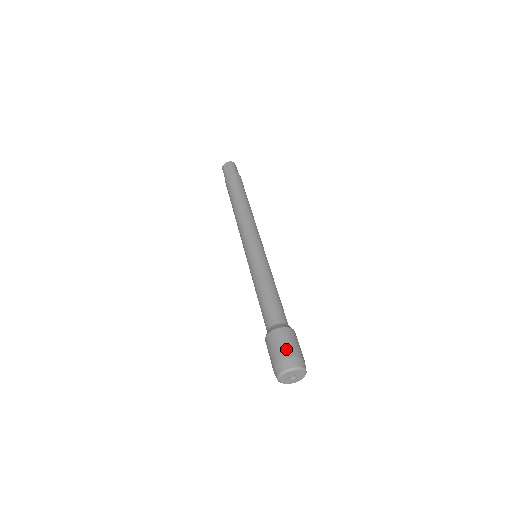
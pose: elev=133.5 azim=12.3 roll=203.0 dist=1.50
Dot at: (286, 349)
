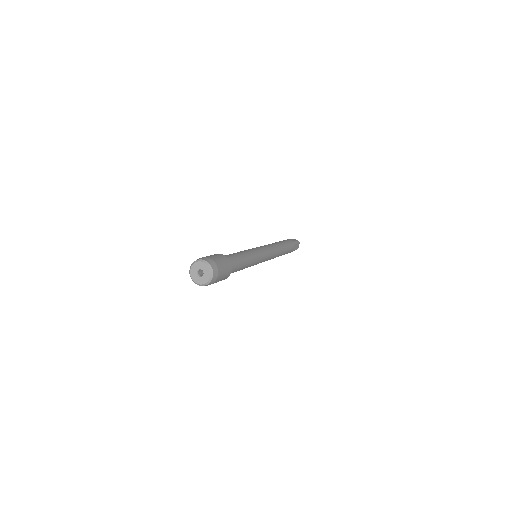
Dot at: (216, 258)
